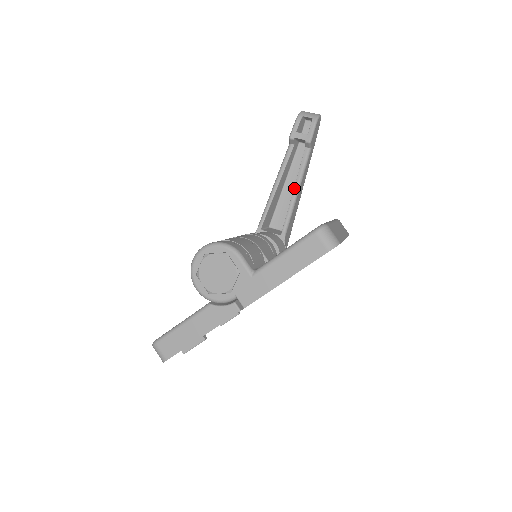
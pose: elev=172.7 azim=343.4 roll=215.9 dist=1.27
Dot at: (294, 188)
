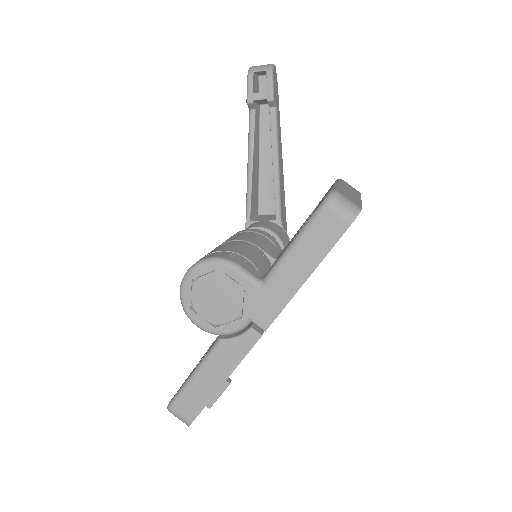
Dot at: (272, 160)
